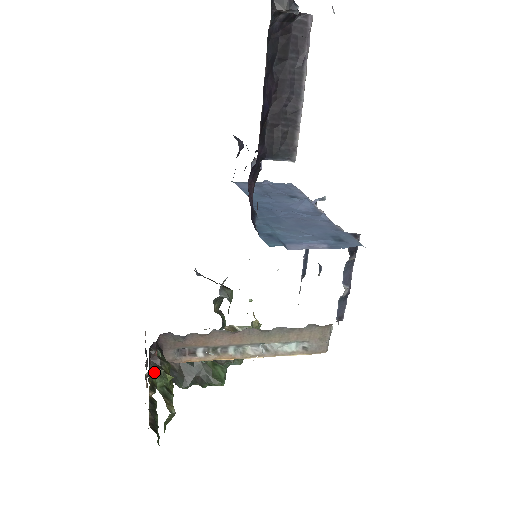
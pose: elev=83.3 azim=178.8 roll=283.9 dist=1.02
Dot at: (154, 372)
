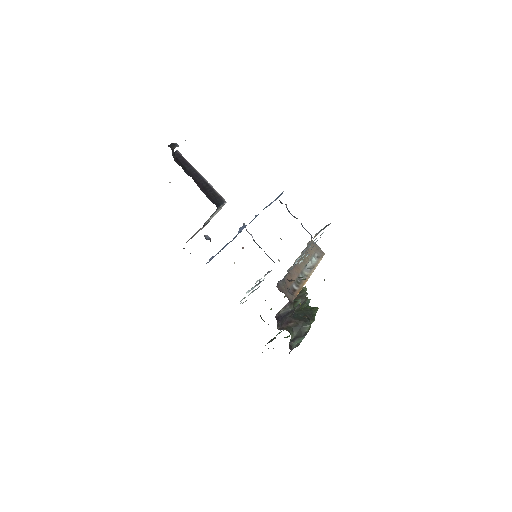
Dot at: occluded
